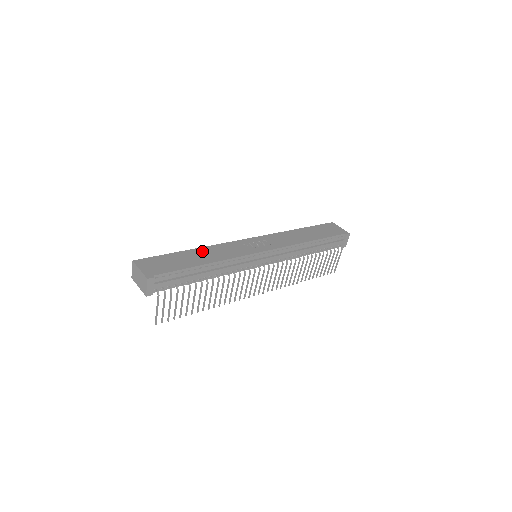
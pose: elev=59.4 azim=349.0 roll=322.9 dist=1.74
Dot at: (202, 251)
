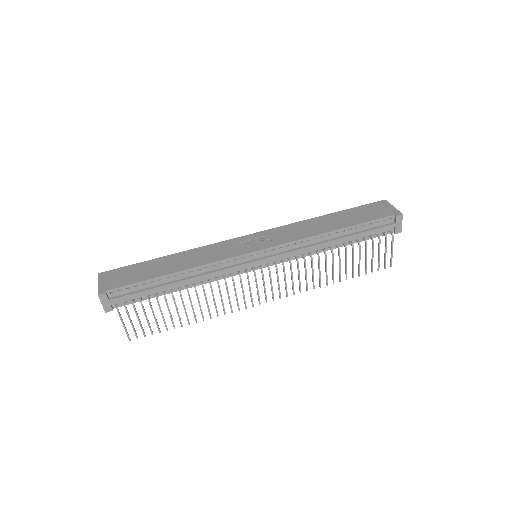
Dot at: (180, 256)
